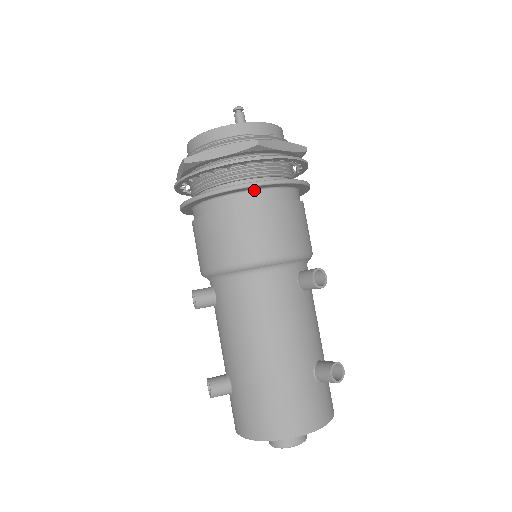
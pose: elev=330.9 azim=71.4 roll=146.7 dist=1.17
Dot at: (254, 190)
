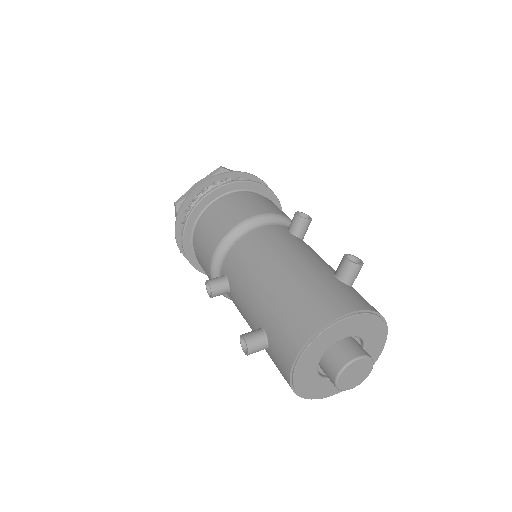
Dot at: (229, 193)
